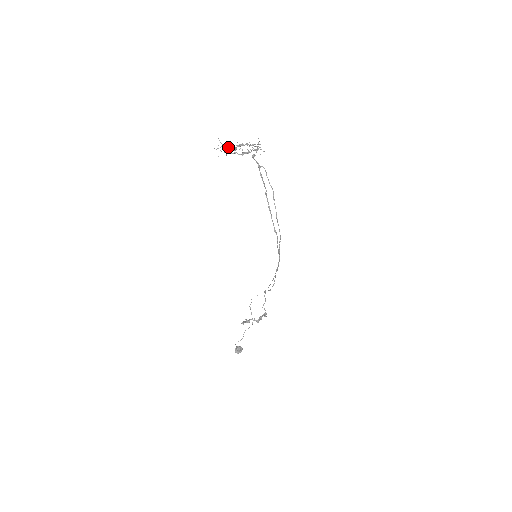
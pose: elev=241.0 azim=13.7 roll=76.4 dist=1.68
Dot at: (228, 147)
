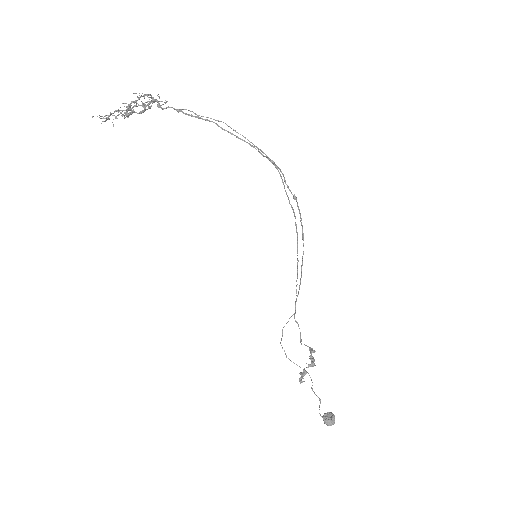
Dot at: occluded
